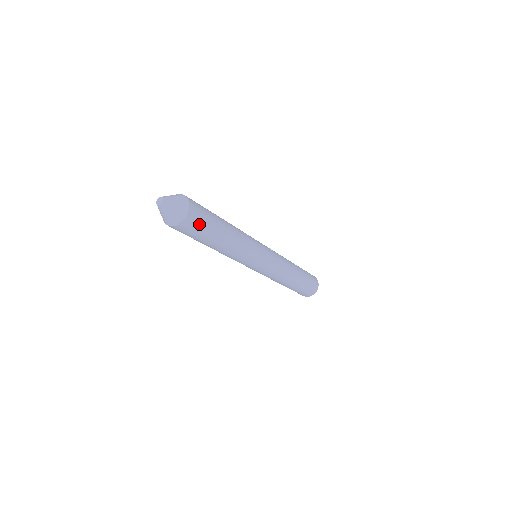
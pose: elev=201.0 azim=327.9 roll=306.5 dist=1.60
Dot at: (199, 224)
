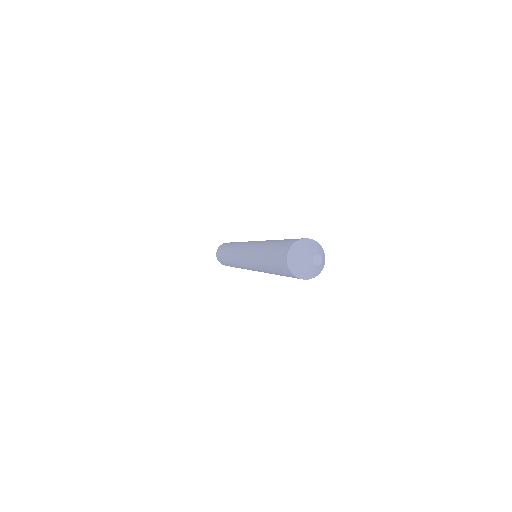
Dot at: occluded
